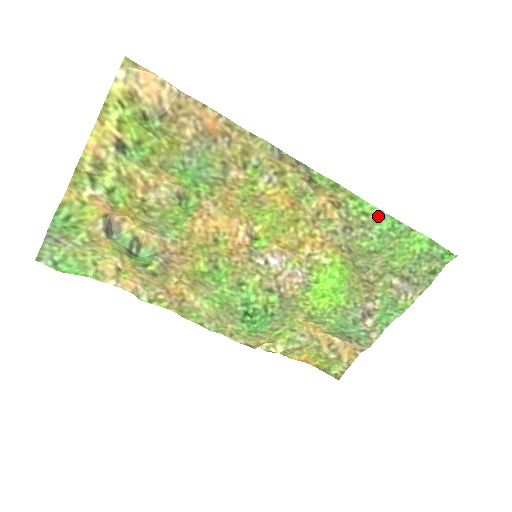
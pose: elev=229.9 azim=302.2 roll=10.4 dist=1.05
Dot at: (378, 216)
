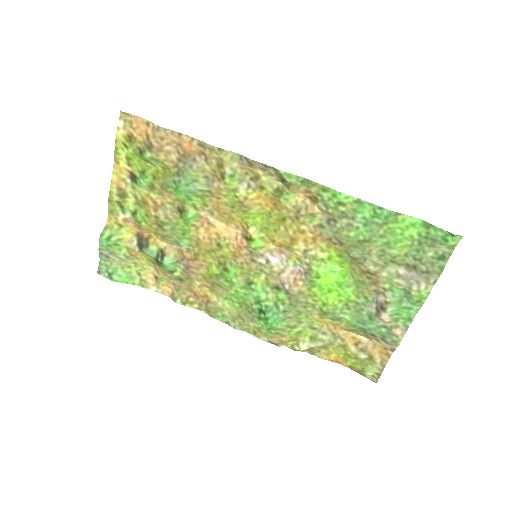
Dot at: (356, 204)
